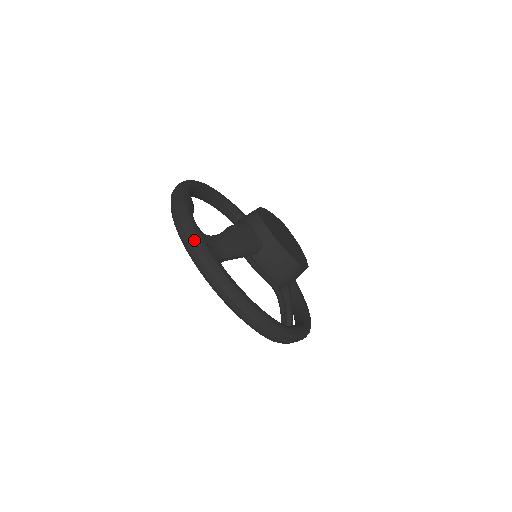
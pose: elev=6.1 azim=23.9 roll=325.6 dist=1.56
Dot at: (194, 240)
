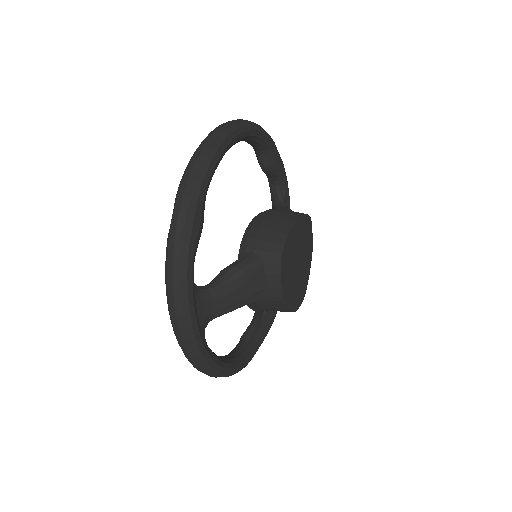
Dot at: (182, 315)
